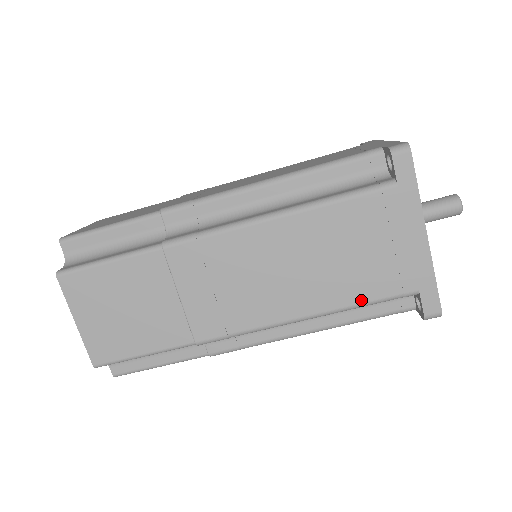
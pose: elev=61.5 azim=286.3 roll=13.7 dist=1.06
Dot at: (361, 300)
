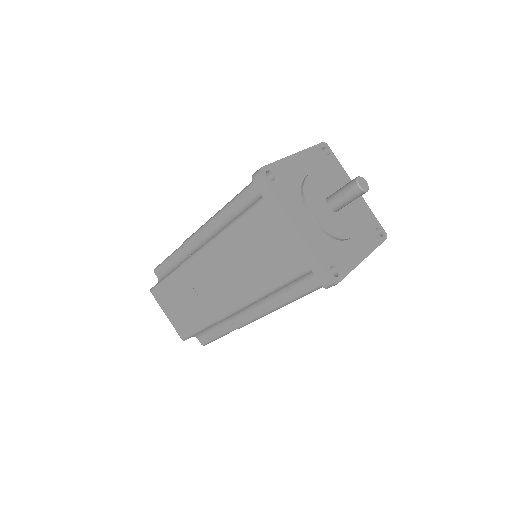
Dot at: (281, 281)
